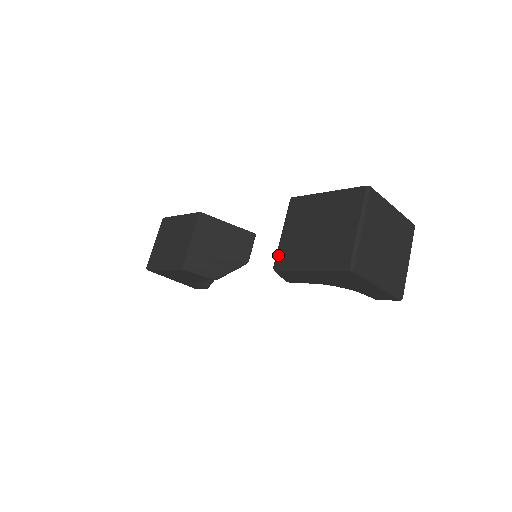
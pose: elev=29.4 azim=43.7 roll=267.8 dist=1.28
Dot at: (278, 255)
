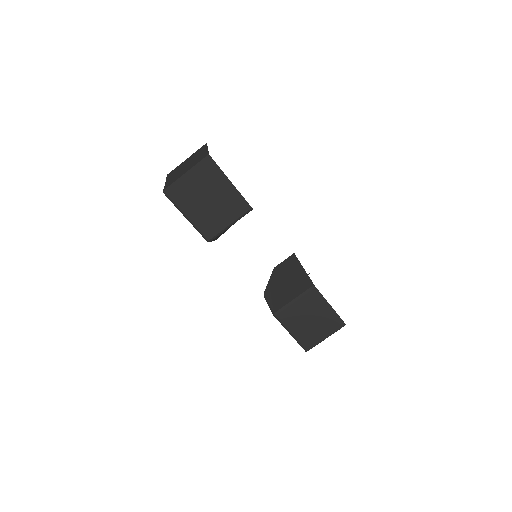
Dot at: (283, 312)
